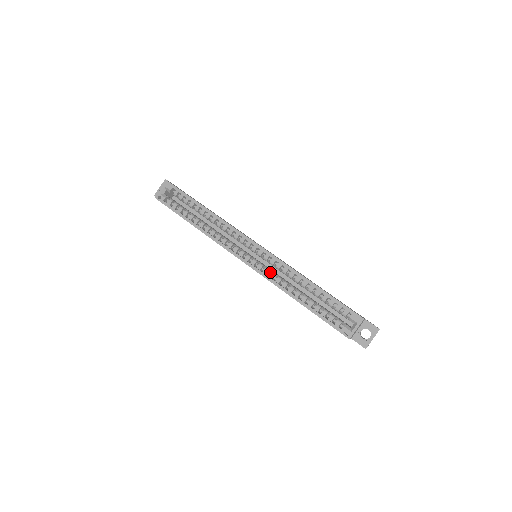
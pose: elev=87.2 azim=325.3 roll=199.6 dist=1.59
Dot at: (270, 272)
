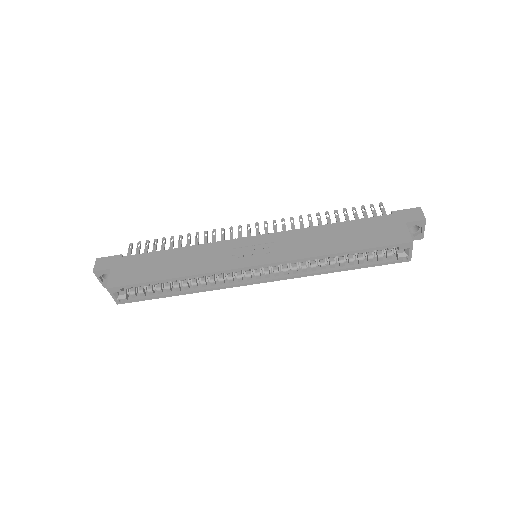
Dot at: occluded
